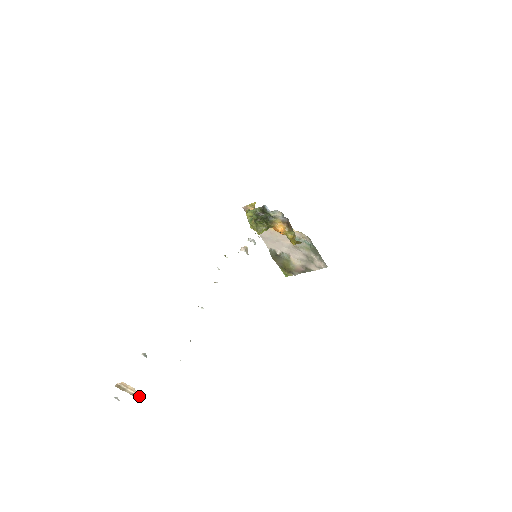
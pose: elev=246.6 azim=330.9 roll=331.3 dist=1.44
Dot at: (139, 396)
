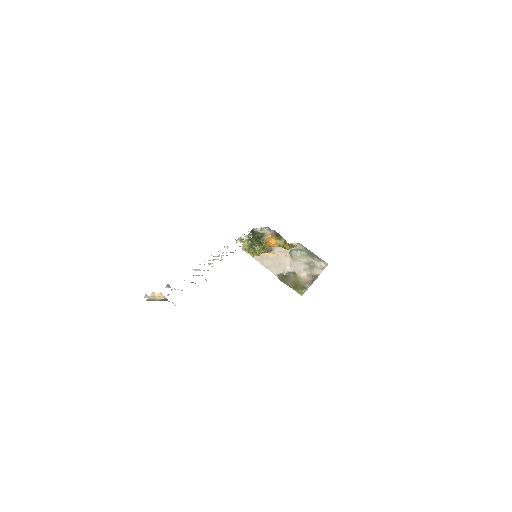
Dot at: (166, 299)
